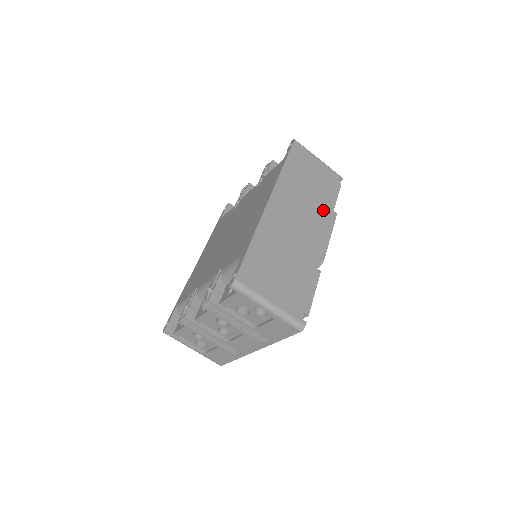
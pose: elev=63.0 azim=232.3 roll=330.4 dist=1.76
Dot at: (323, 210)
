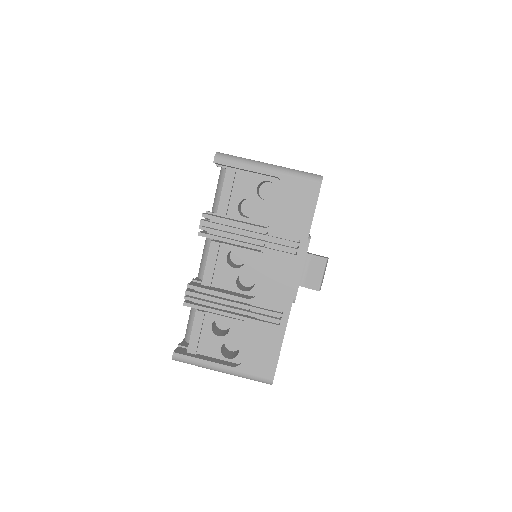
Dot at: occluded
